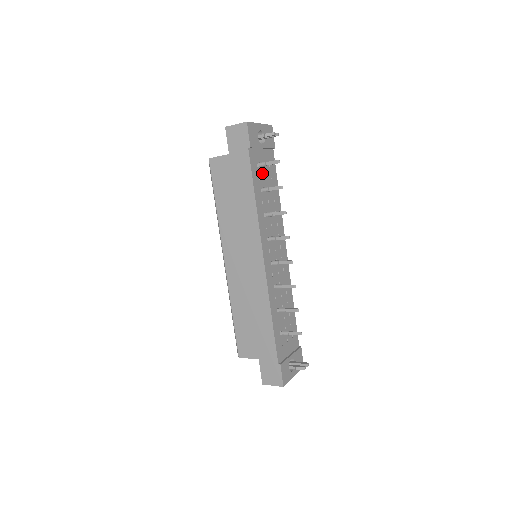
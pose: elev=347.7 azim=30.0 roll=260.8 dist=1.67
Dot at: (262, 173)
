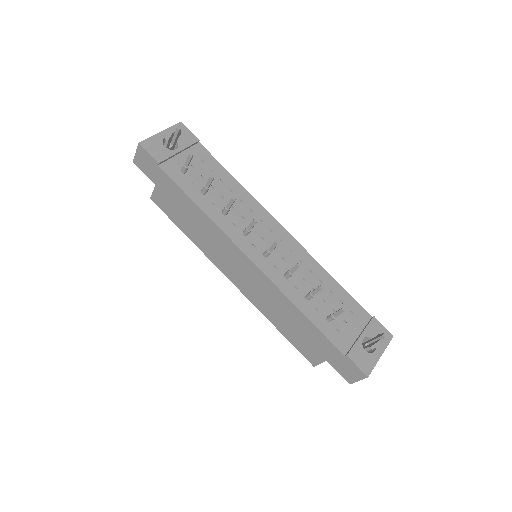
Dot at: (195, 176)
